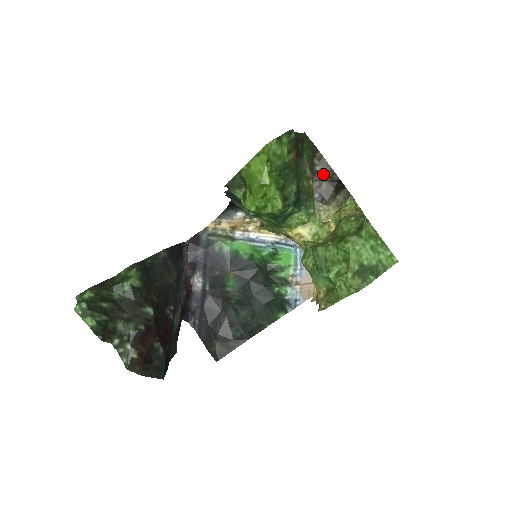
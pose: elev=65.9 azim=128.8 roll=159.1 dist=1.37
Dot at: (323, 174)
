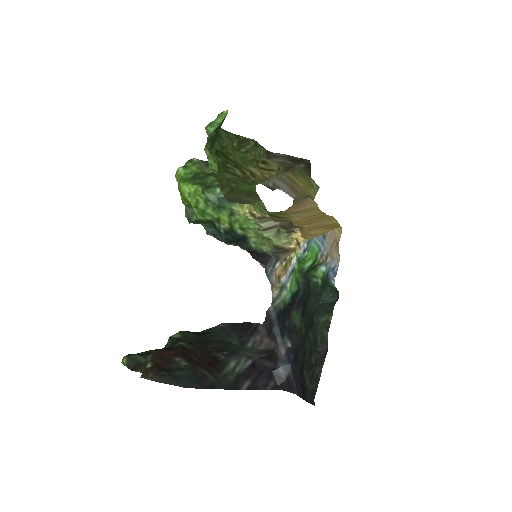
Dot at: occluded
